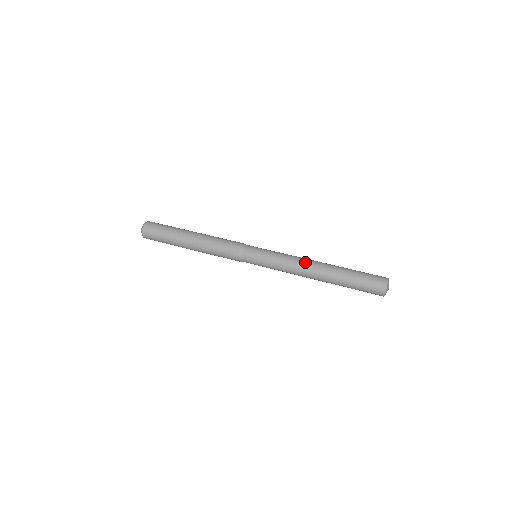
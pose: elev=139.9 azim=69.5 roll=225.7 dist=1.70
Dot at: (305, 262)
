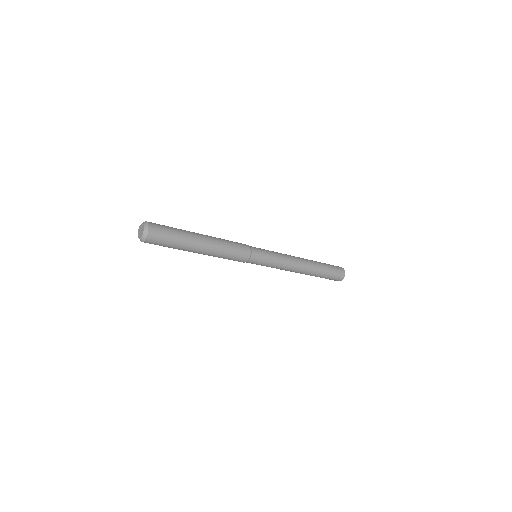
Dot at: (297, 258)
